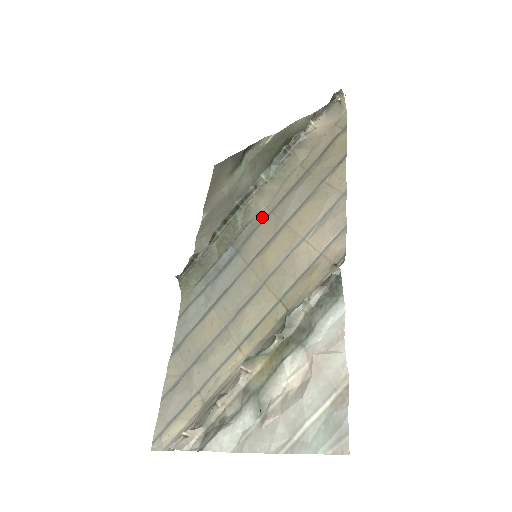
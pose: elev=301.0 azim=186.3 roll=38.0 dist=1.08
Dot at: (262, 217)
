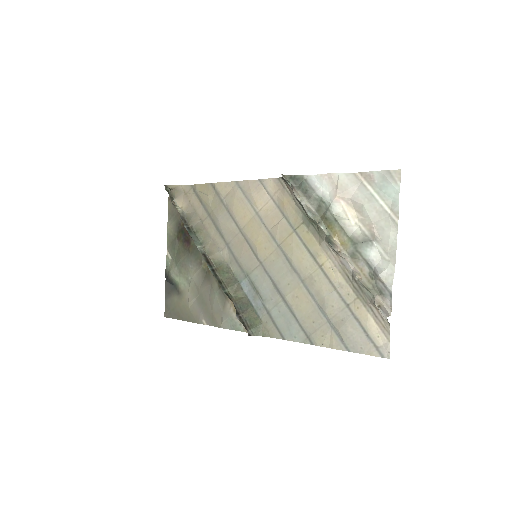
Dot at: (228, 254)
